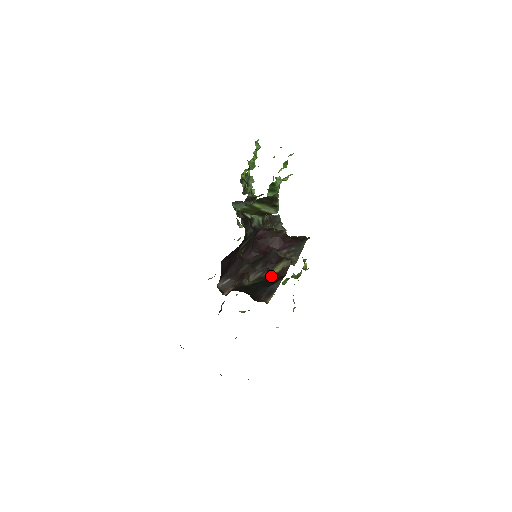
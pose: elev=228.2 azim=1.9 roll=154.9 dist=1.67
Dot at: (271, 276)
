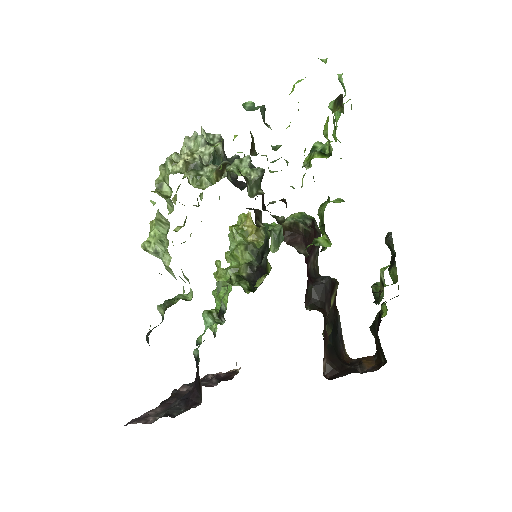
Dot at: (332, 314)
